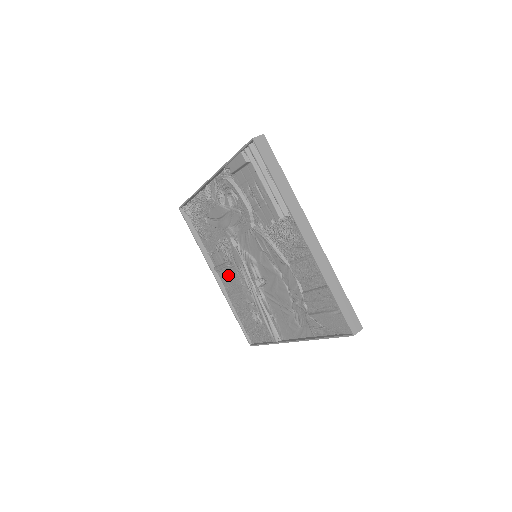
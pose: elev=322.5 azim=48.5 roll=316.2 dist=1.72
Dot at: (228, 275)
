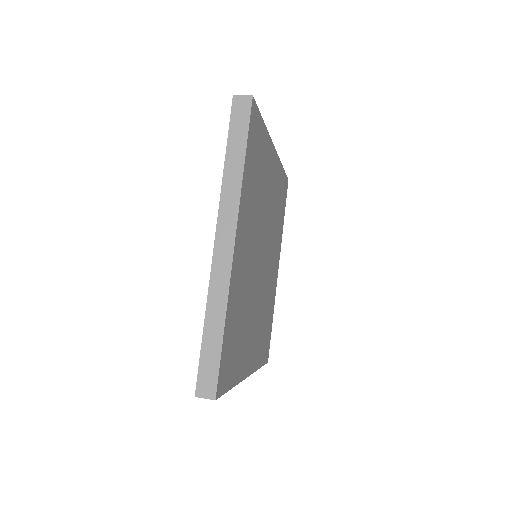
Dot at: occluded
